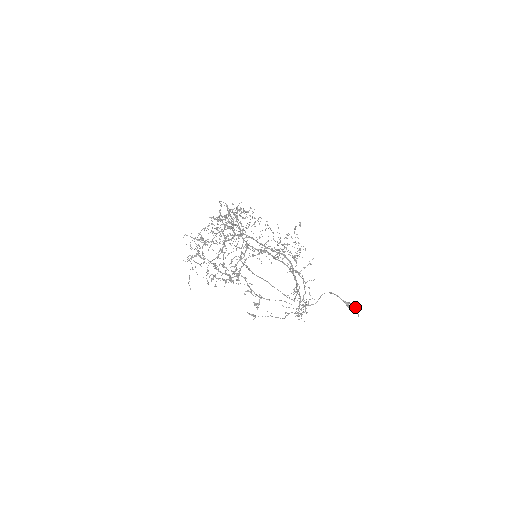
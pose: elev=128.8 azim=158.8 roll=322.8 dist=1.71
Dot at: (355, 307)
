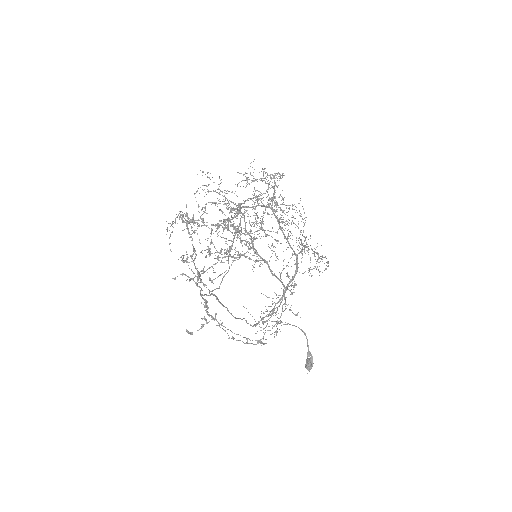
Dot at: (311, 366)
